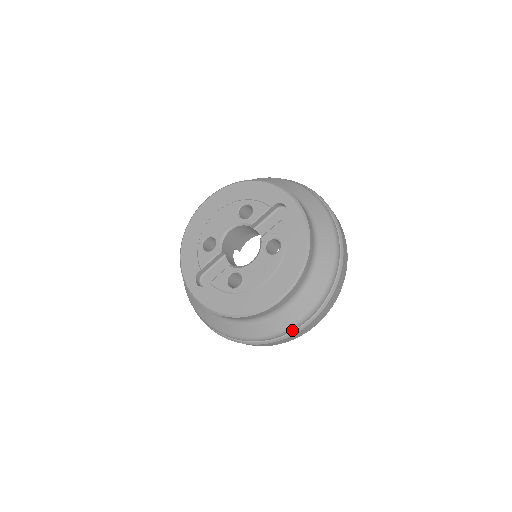
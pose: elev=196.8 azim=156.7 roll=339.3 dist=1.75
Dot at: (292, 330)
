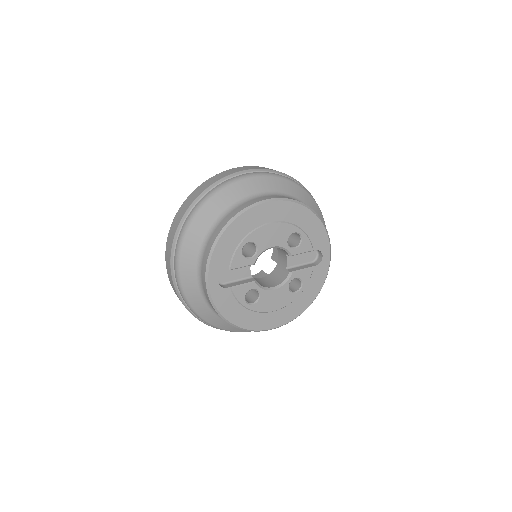
Dot at: occluded
